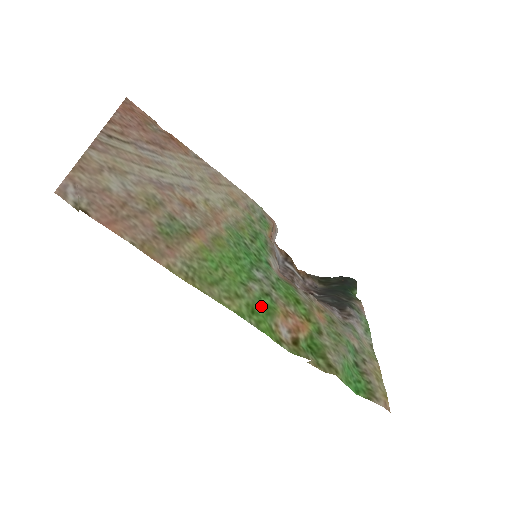
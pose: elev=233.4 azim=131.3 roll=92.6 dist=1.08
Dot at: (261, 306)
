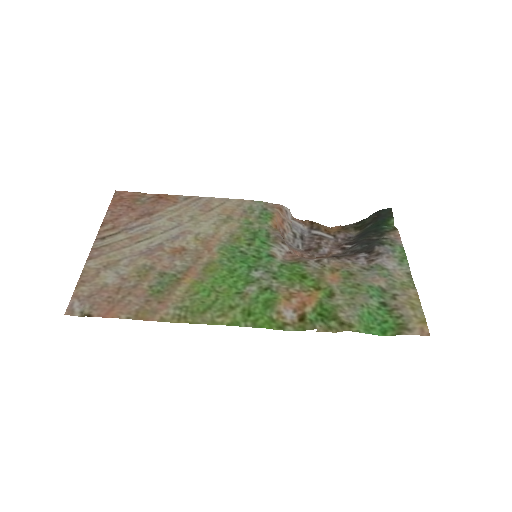
Dot at: (258, 304)
